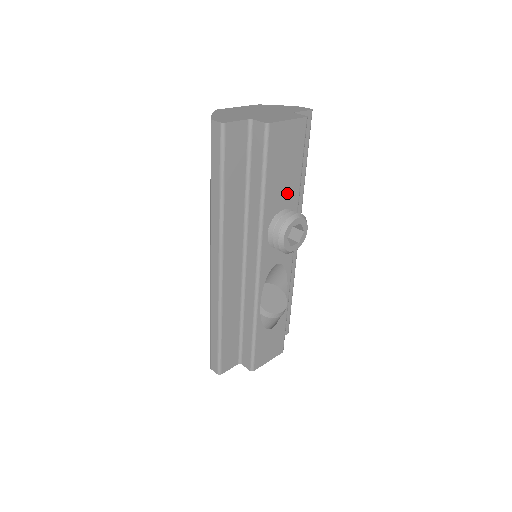
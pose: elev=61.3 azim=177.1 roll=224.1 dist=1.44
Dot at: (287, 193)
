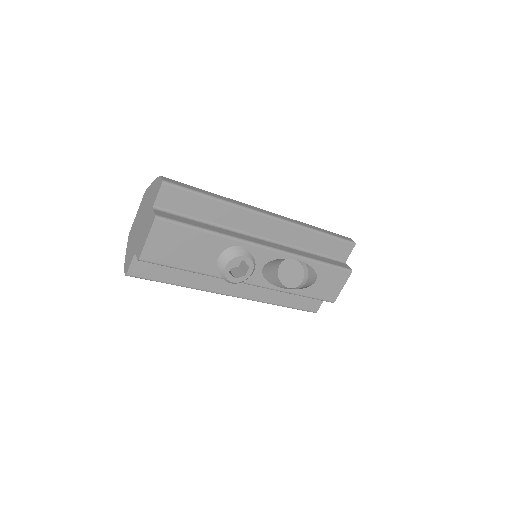
Dot at: (209, 249)
